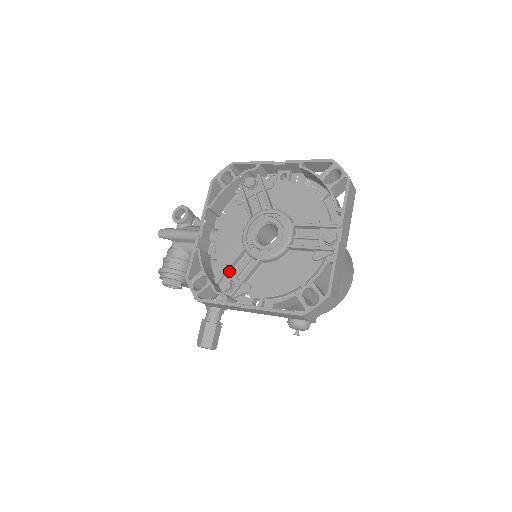
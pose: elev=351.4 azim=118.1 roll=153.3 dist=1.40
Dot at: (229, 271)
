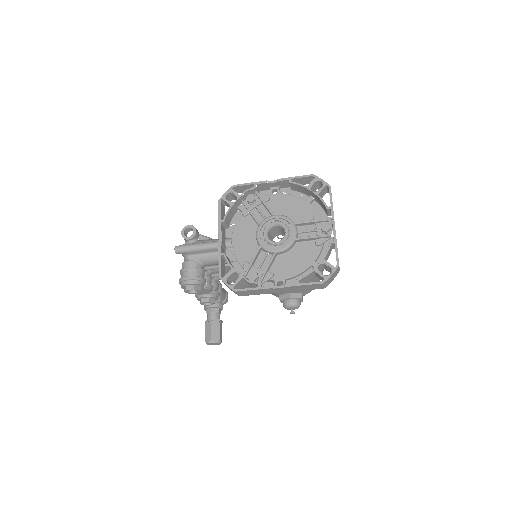
Dot at: (252, 266)
